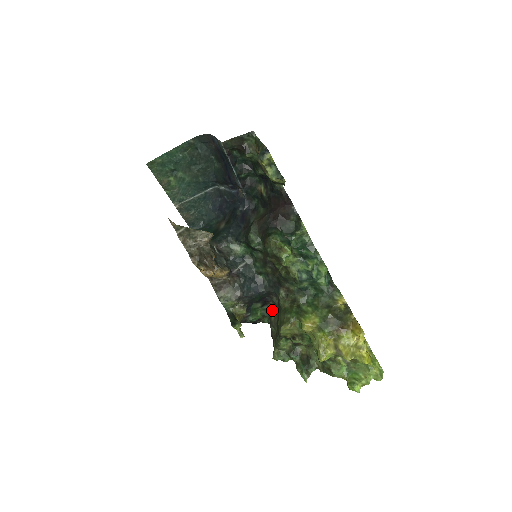
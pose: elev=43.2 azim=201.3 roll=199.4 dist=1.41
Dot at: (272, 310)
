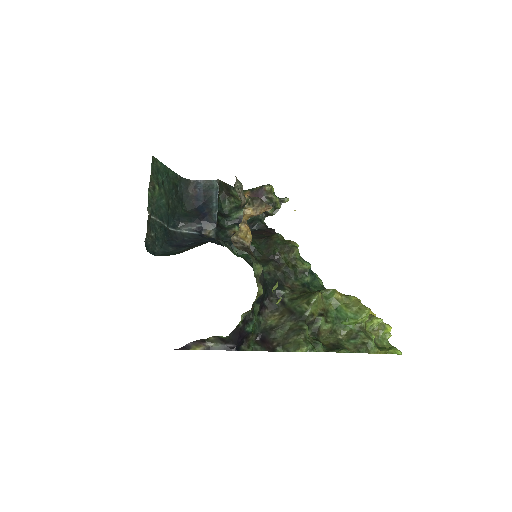
Dot at: (267, 321)
